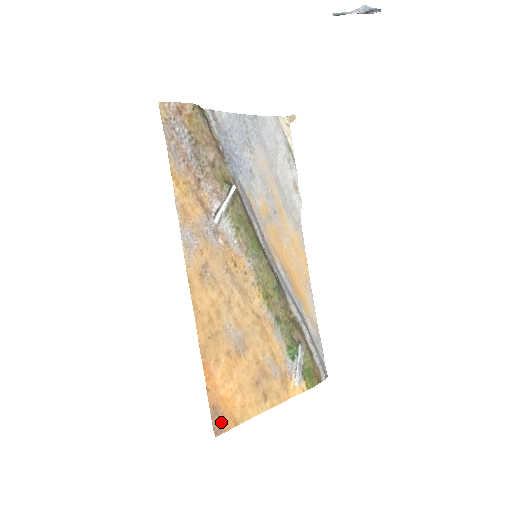
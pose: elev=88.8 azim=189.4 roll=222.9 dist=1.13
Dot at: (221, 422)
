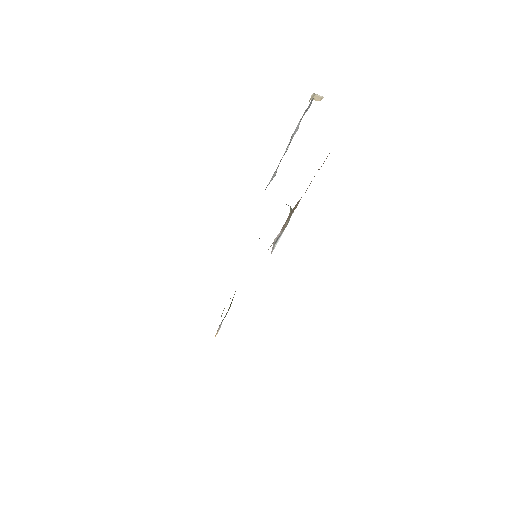
Dot at: occluded
